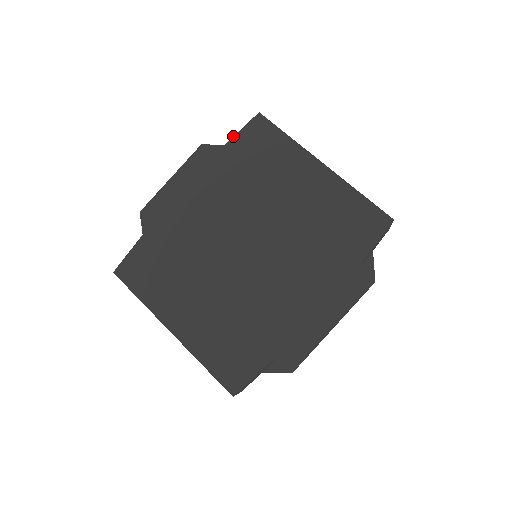
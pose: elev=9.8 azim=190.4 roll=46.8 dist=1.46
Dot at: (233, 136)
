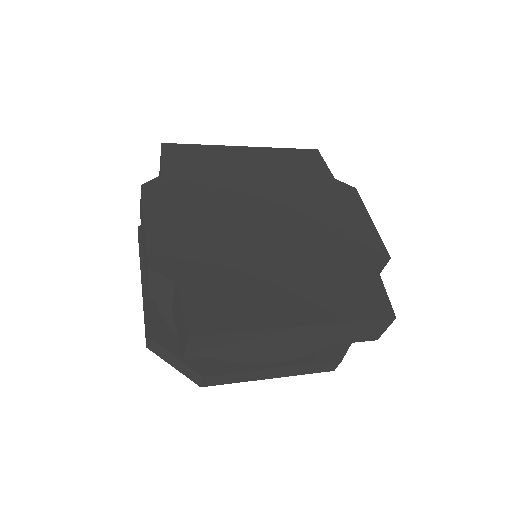
Dot at: (161, 166)
